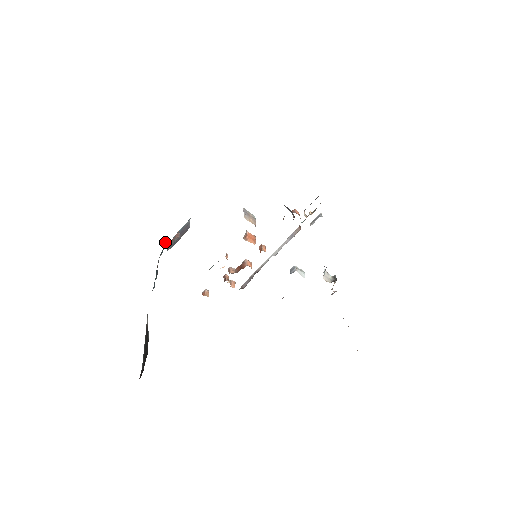
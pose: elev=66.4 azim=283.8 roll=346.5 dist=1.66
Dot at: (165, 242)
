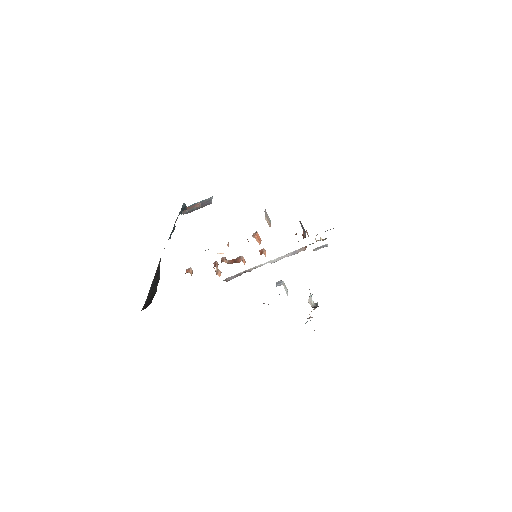
Dot at: (185, 205)
